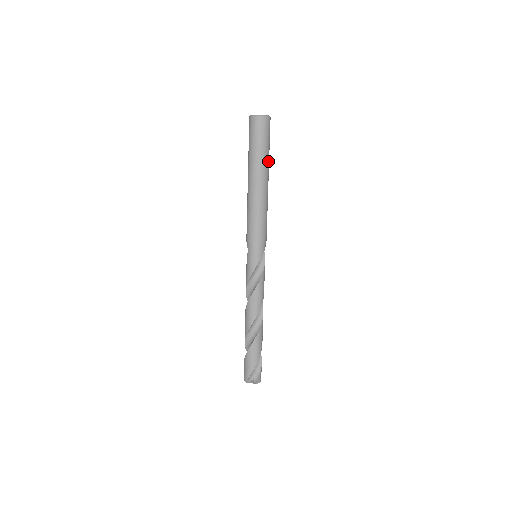
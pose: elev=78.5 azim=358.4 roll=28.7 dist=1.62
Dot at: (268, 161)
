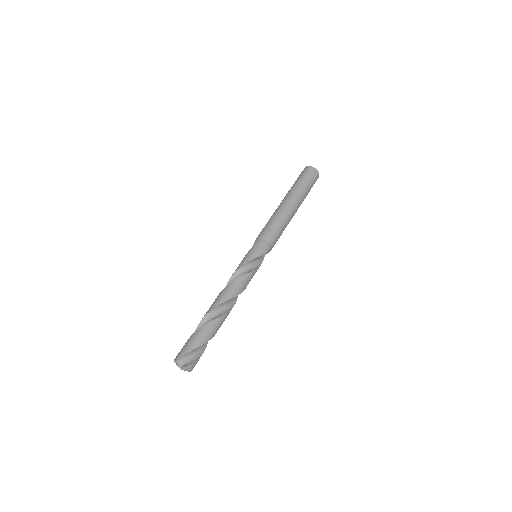
Dot at: (304, 198)
